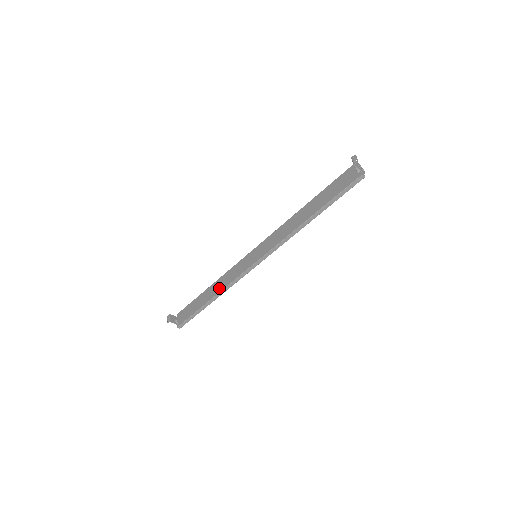
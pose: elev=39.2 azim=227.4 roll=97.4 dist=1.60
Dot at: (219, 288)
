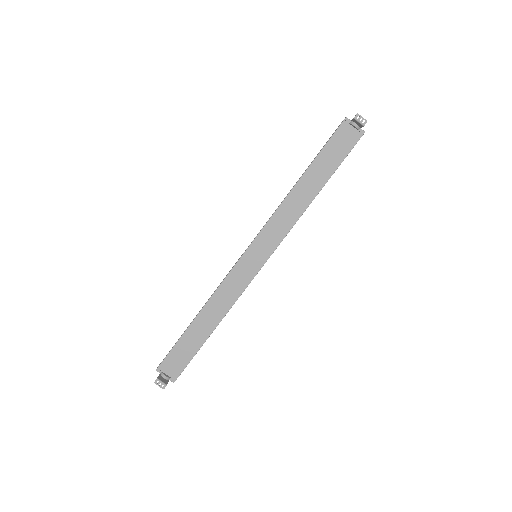
Dot at: (220, 312)
